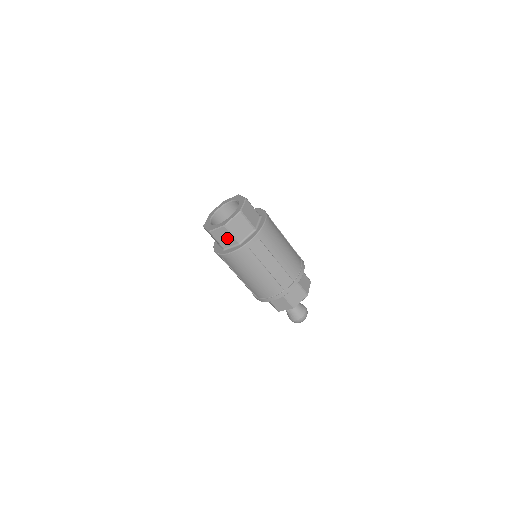
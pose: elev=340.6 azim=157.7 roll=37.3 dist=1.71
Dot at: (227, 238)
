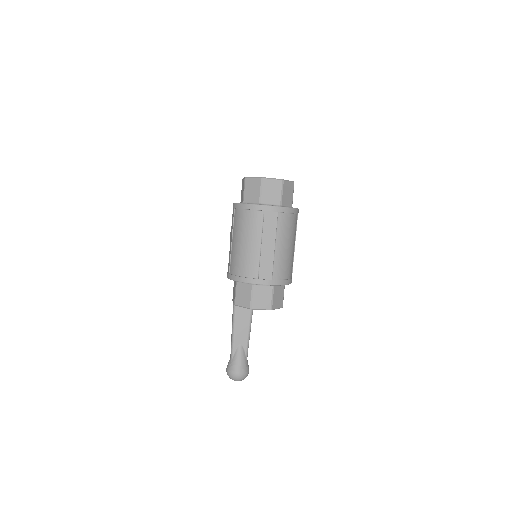
Dot at: (254, 192)
